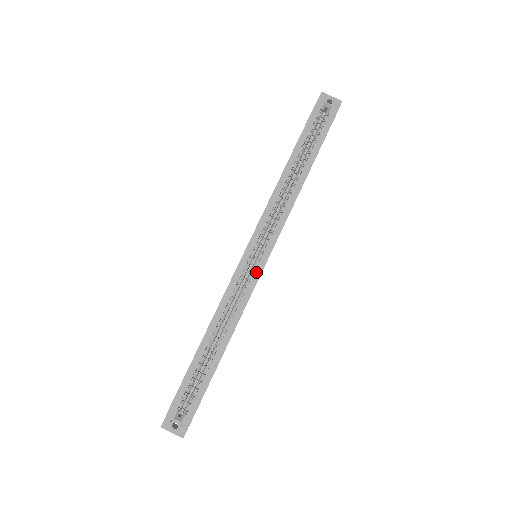
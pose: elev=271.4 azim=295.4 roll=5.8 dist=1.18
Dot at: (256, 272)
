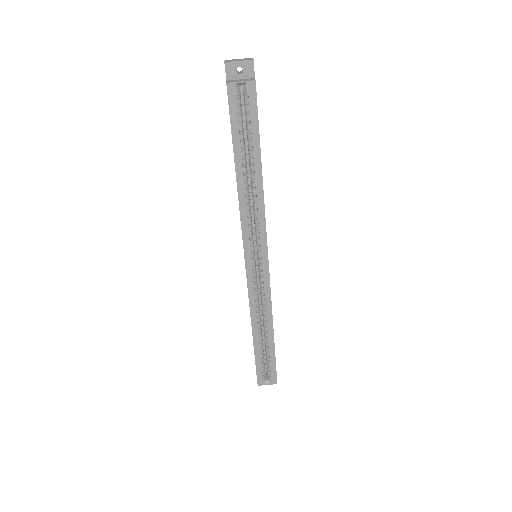
Dot at: (264, 274)
